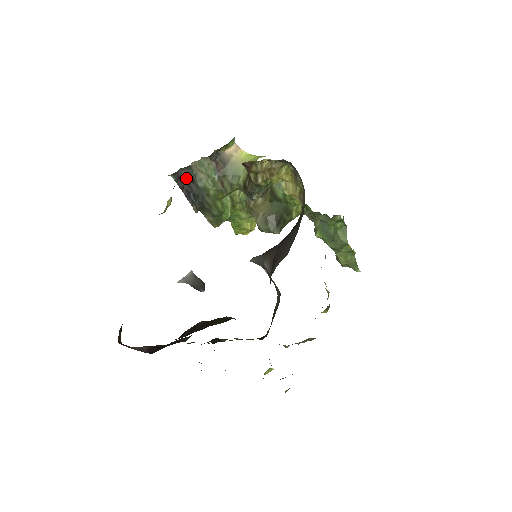
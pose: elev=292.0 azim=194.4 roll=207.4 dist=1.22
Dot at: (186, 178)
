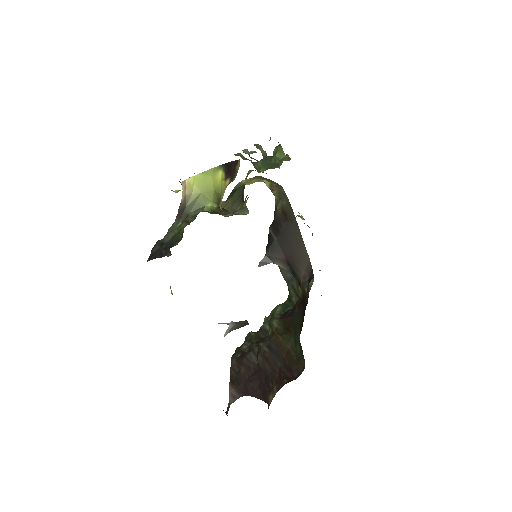
Dot at: (156, 249)
